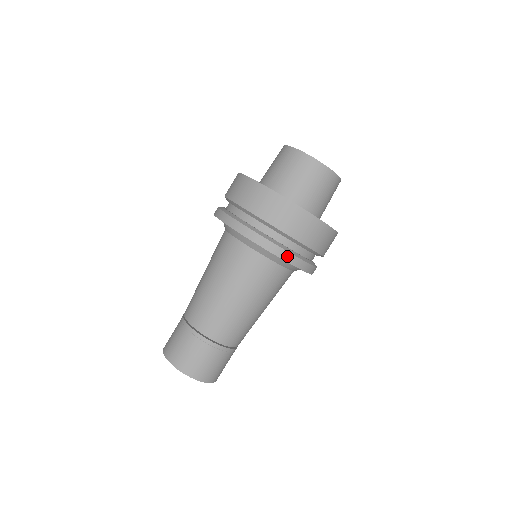
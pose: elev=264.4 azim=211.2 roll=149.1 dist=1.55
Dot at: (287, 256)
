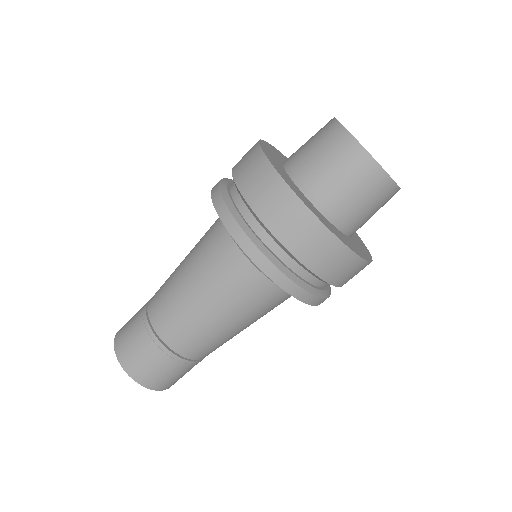
Dot at: (302, 294)
